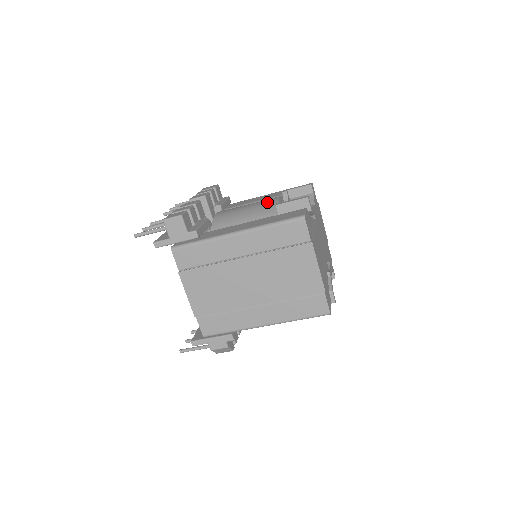
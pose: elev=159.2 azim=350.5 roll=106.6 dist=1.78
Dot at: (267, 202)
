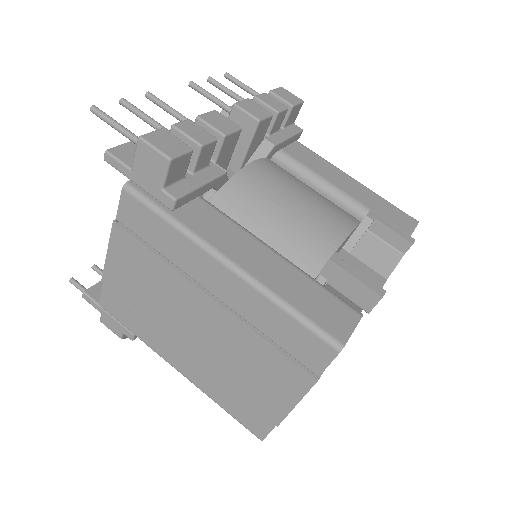
Dot at: (328, 224)
